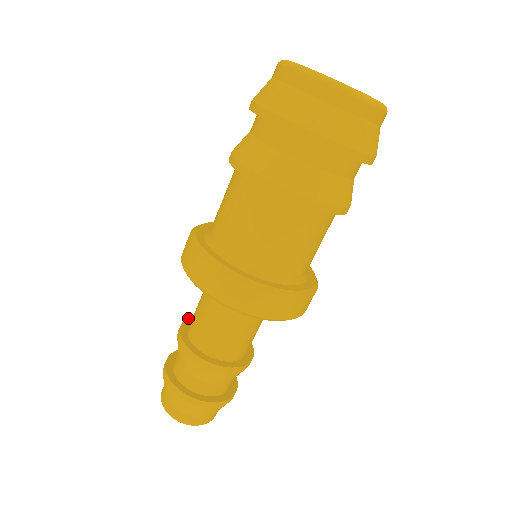
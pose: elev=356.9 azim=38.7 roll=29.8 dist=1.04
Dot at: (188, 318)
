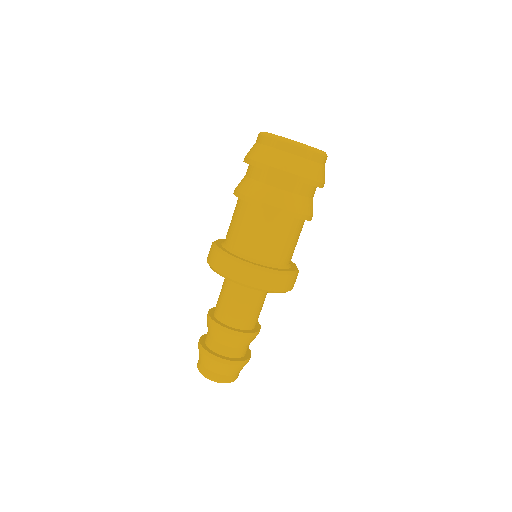
Dot at: (209, 315)
